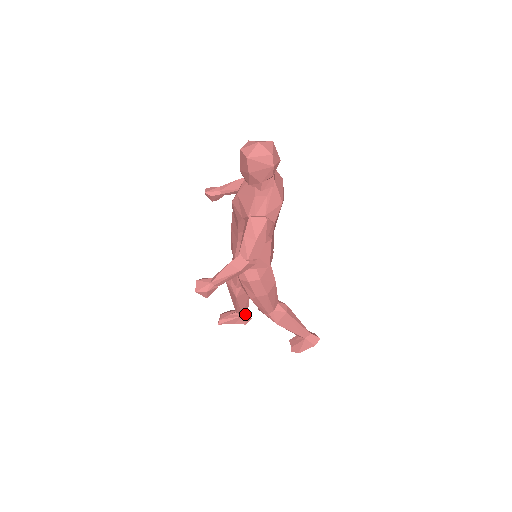
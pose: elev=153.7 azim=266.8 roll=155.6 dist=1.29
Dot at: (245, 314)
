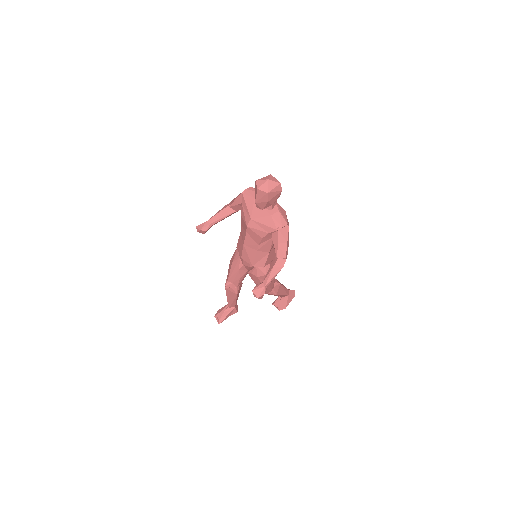
Dot at: occluded
